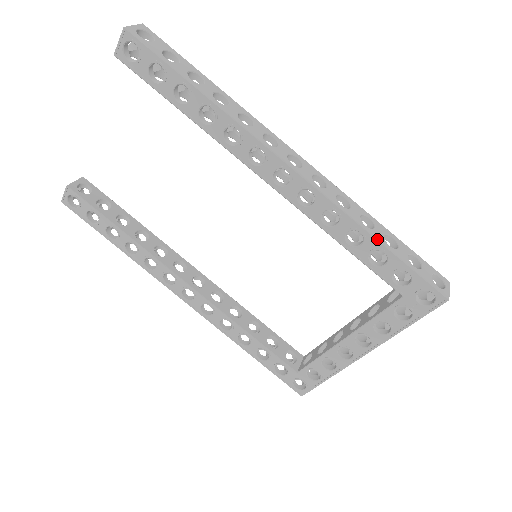
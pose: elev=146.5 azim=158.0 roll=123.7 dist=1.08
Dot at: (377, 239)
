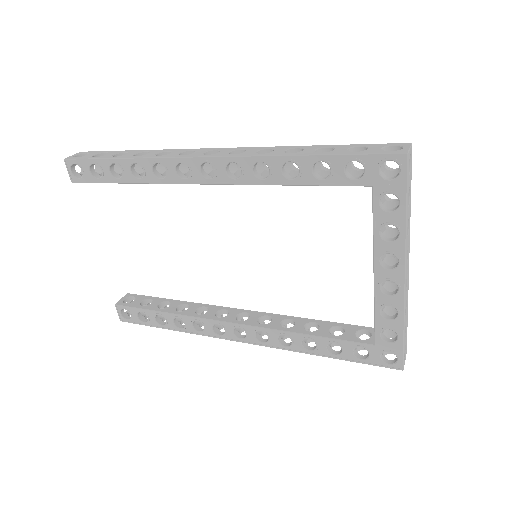
Dot at: (304, 155)
